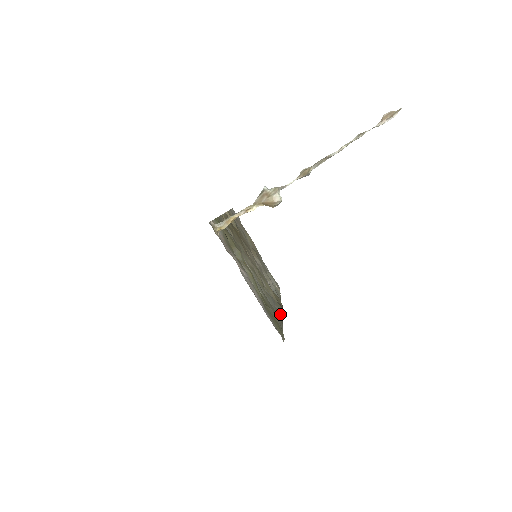
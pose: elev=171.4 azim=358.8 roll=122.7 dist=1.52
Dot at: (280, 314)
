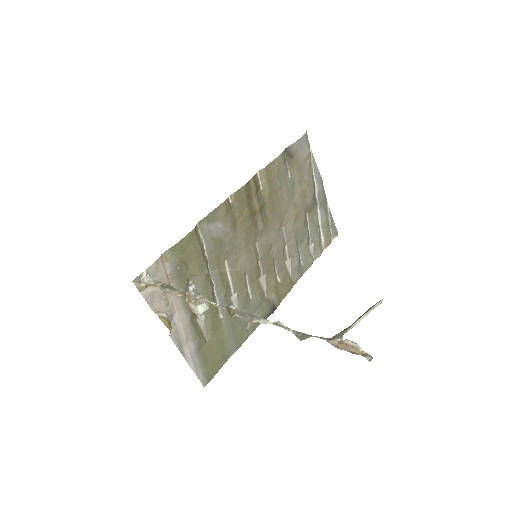
Dot at: (255, 324)
